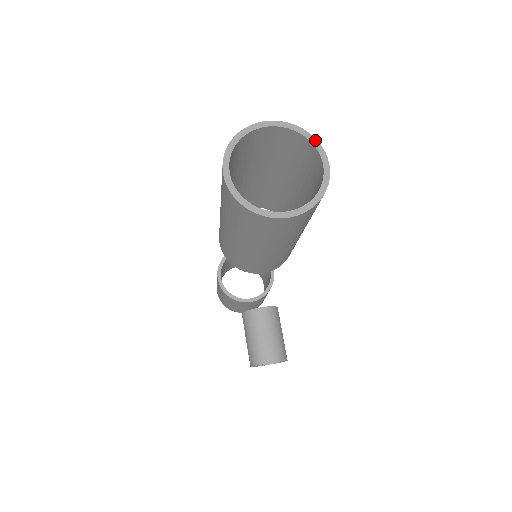
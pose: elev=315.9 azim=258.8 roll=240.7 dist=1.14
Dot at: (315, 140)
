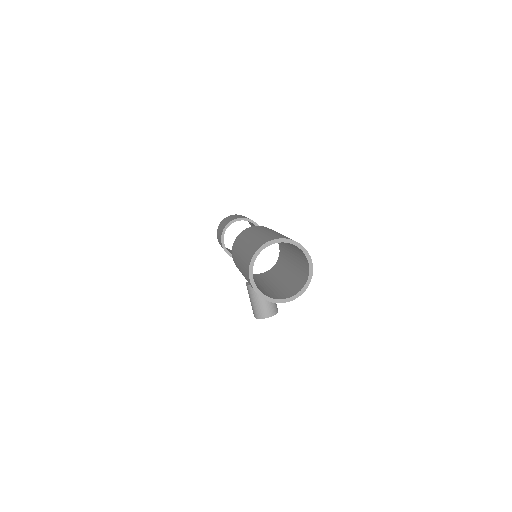
Dot at: (304, 249)
